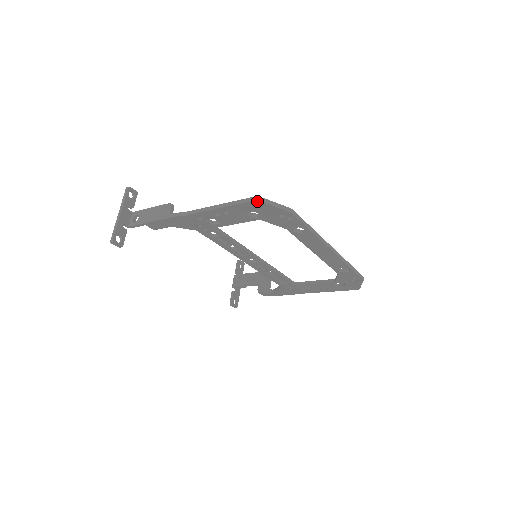
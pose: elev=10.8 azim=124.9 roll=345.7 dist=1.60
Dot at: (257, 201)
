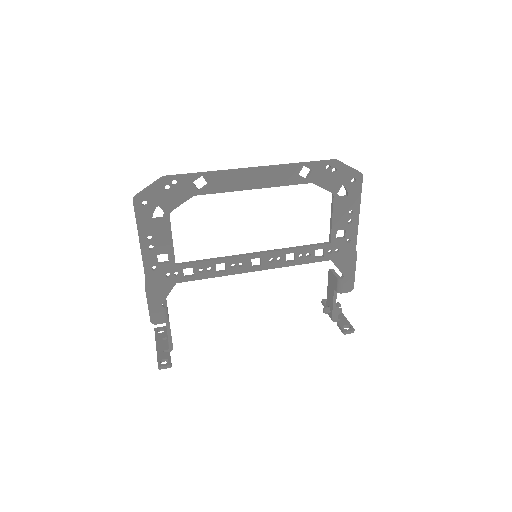
Dot at: (135, 200)
